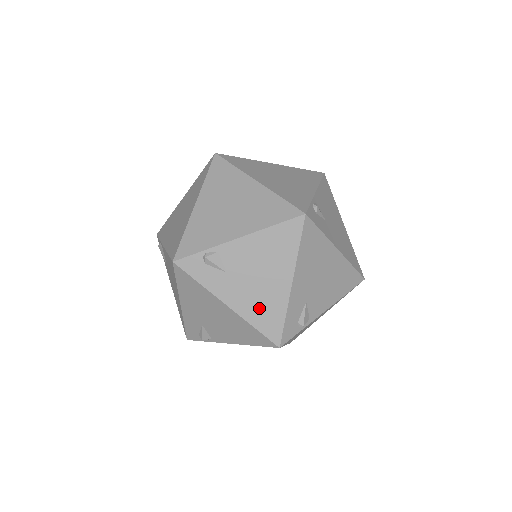
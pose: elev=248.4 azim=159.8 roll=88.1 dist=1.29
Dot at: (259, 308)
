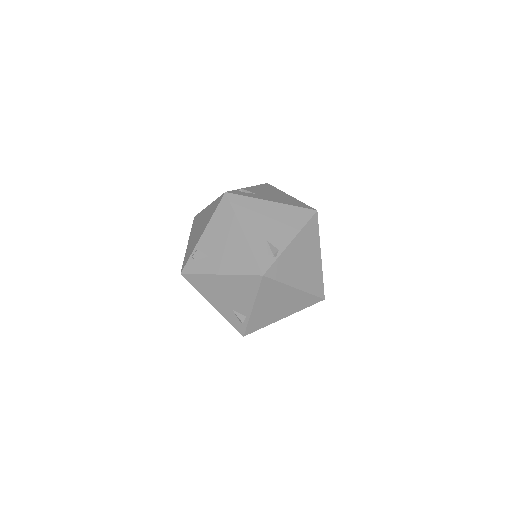
Dot at: (236, 261)
